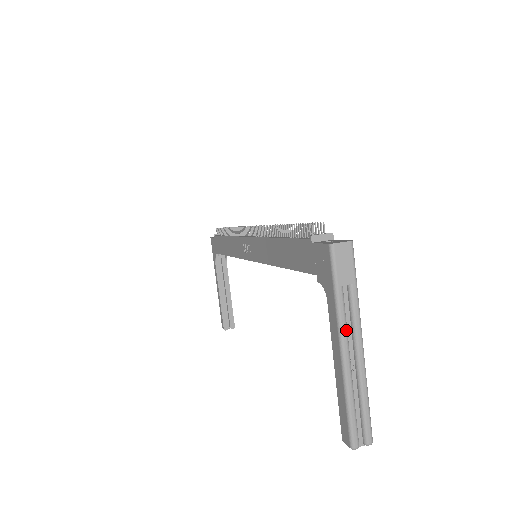
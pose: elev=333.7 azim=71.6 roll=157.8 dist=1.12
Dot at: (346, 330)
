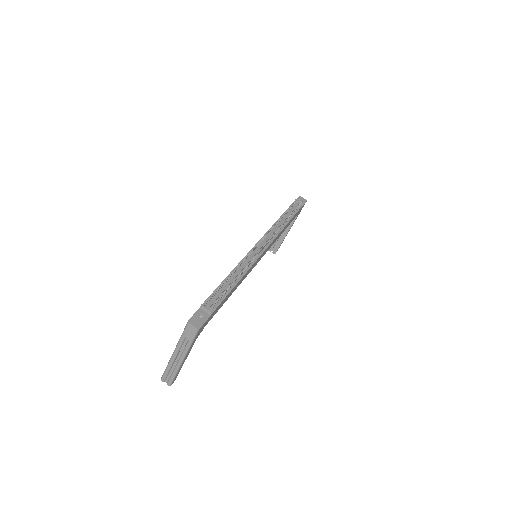
Dot at: (178, 350)
